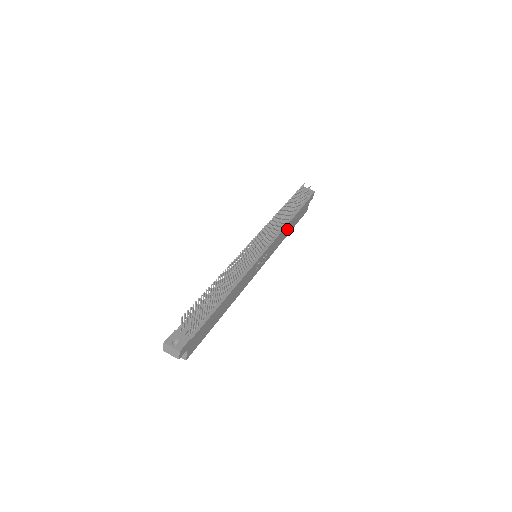
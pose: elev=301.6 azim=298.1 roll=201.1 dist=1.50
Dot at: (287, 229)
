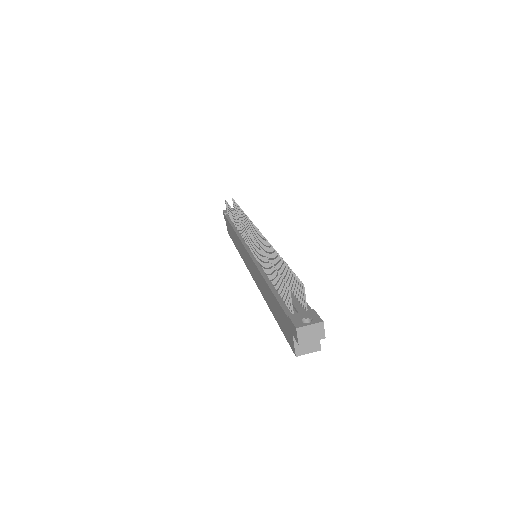
Dot at: occluded
